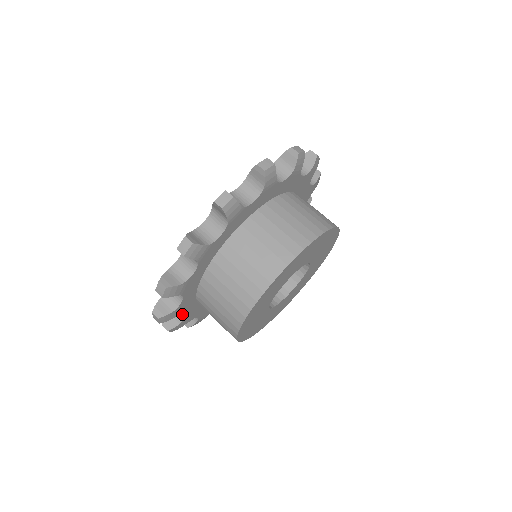
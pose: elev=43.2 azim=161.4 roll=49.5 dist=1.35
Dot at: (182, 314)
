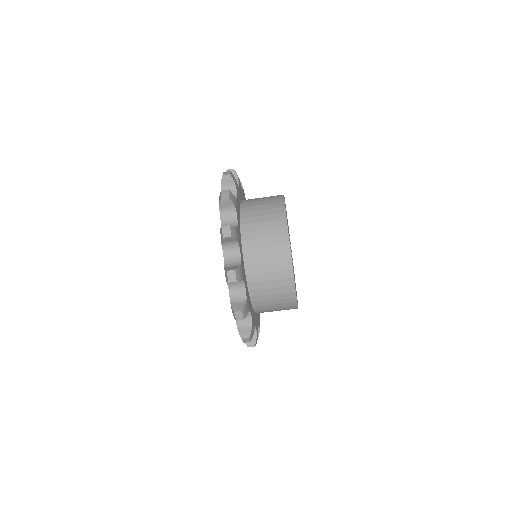
Dot at: occluded
